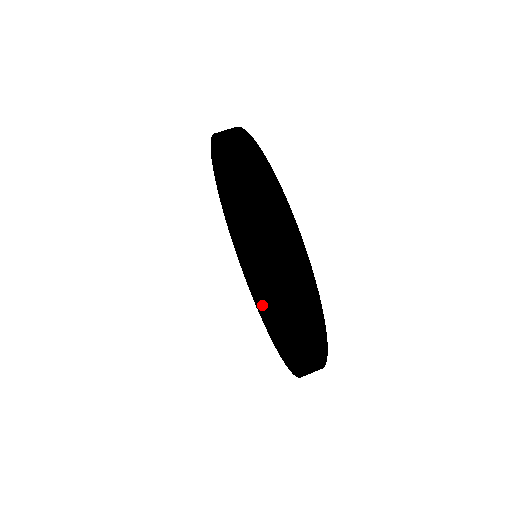
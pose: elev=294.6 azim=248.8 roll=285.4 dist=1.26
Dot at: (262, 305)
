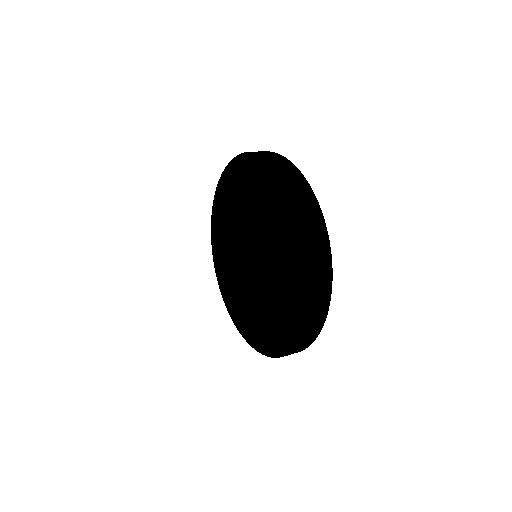
Dot at: (284, 288)
